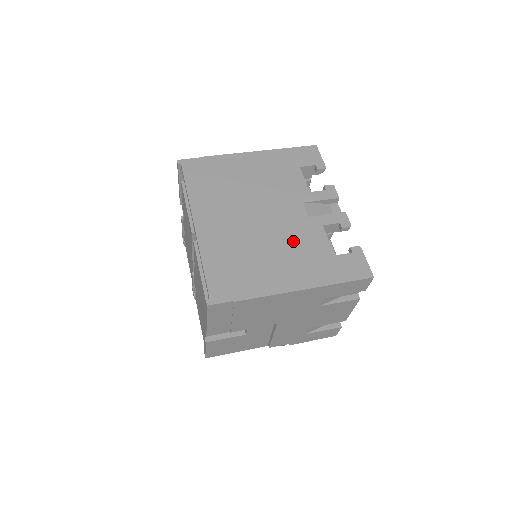
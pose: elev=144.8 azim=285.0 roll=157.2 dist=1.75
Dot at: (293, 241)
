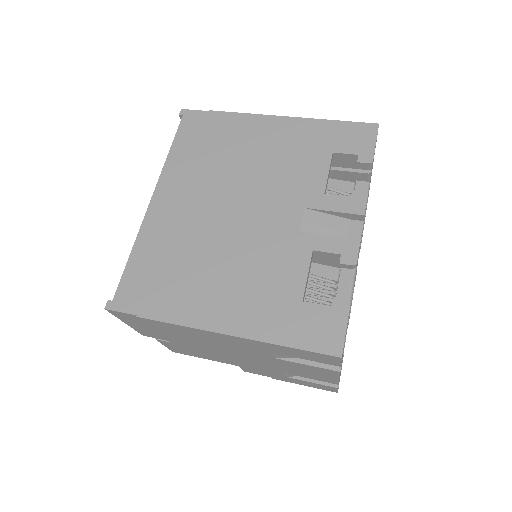
Dot at: (257, 260)
